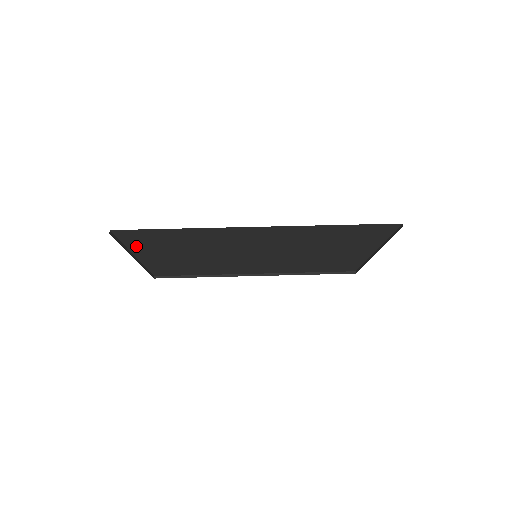
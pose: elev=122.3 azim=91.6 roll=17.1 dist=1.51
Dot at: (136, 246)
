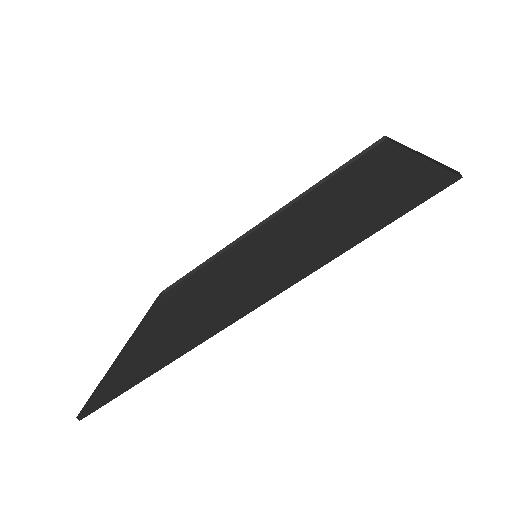
Dot at: occluded
